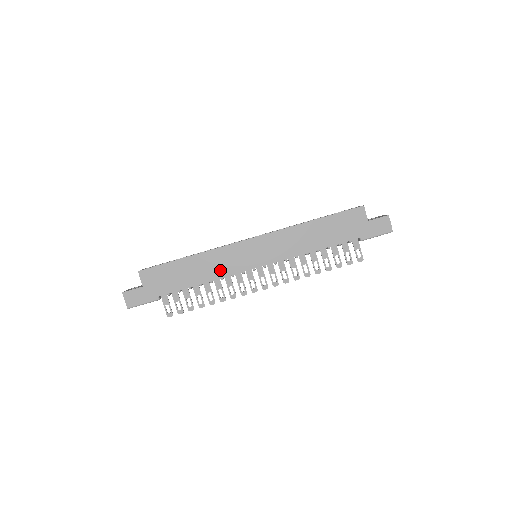
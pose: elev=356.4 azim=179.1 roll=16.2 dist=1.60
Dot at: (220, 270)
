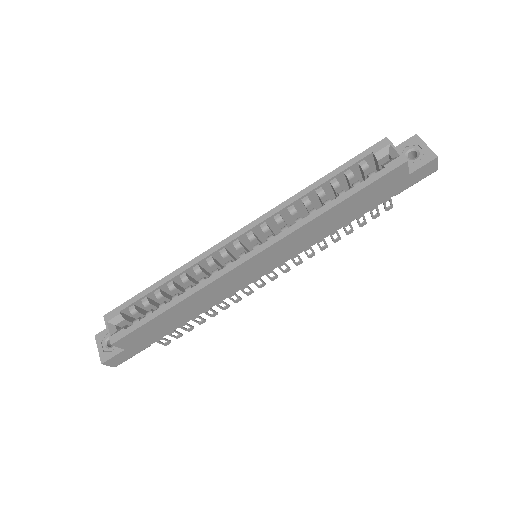
Dot at: (218, 297)
